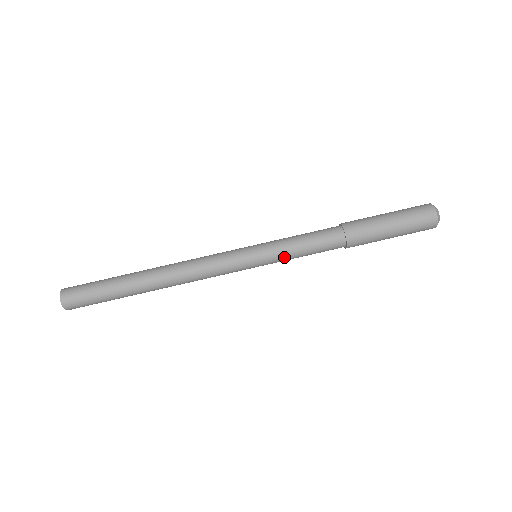
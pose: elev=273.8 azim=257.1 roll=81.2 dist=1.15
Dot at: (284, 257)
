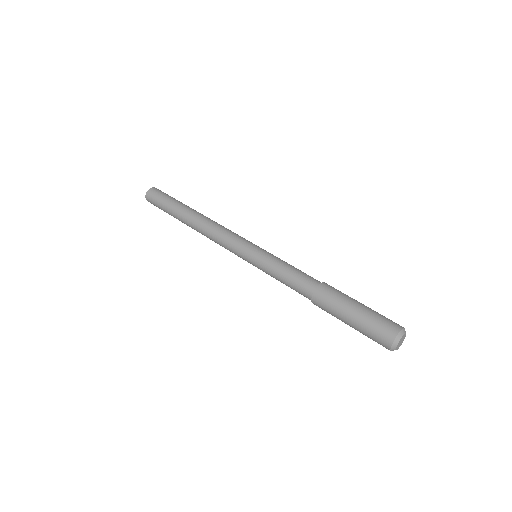
Dot at: (271, 262)
